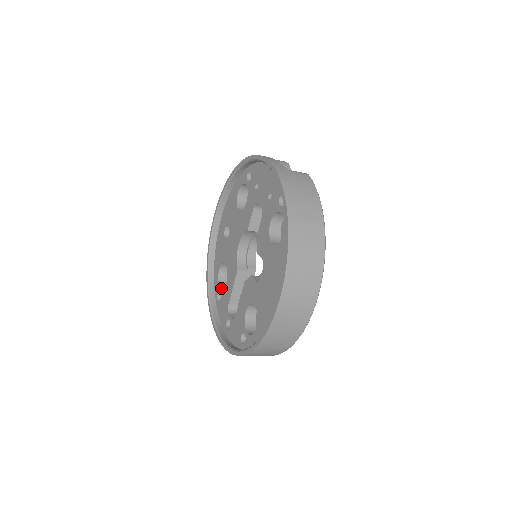
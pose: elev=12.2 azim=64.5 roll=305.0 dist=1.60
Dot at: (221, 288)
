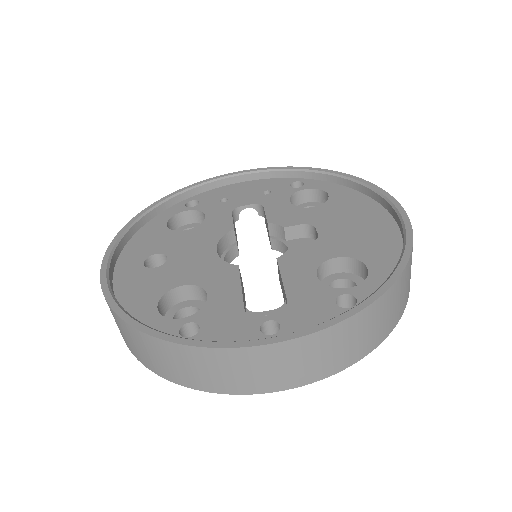
Dot at: (187, 317)
